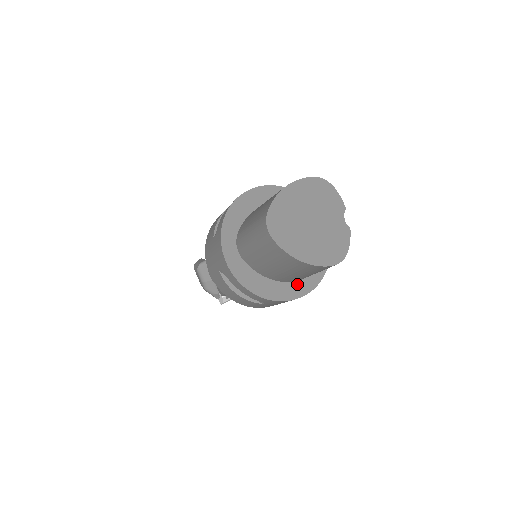
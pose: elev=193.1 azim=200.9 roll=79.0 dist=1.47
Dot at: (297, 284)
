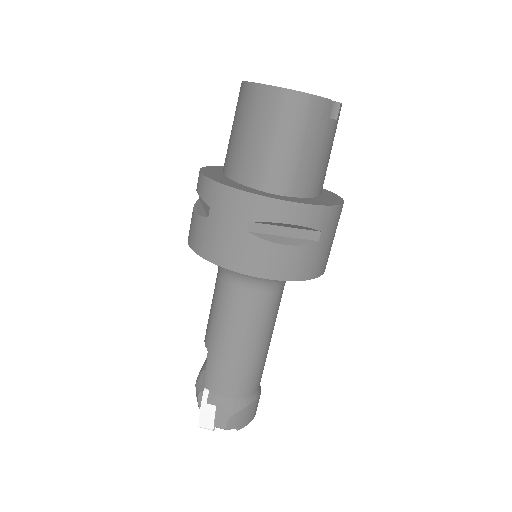
Dot at: (257, 191)
